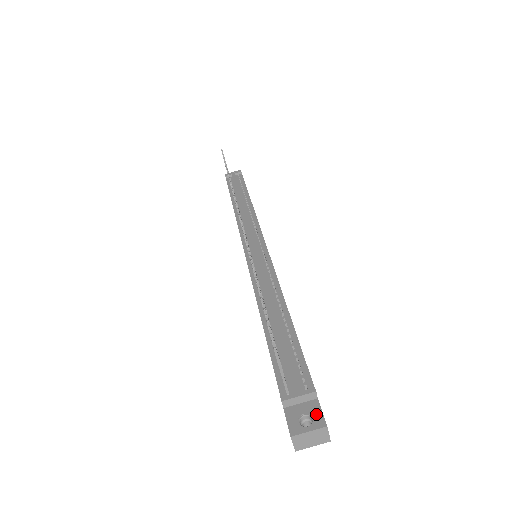
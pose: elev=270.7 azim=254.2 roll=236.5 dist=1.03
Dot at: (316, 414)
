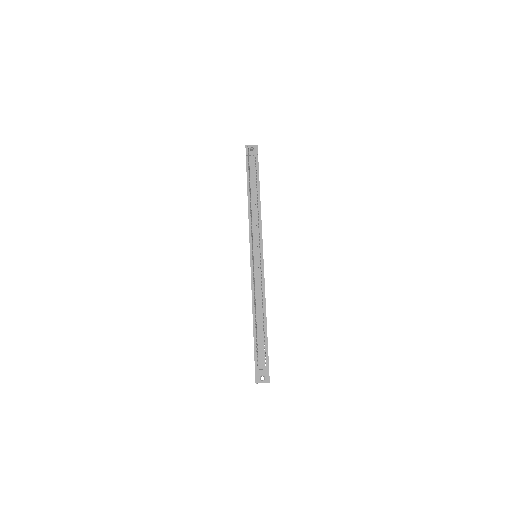
Dot at: (267, 376)
